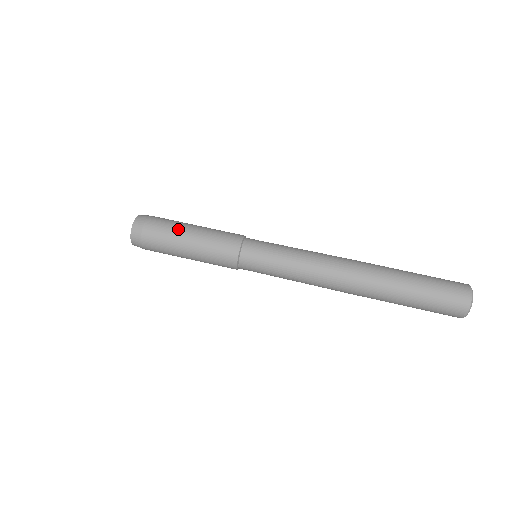
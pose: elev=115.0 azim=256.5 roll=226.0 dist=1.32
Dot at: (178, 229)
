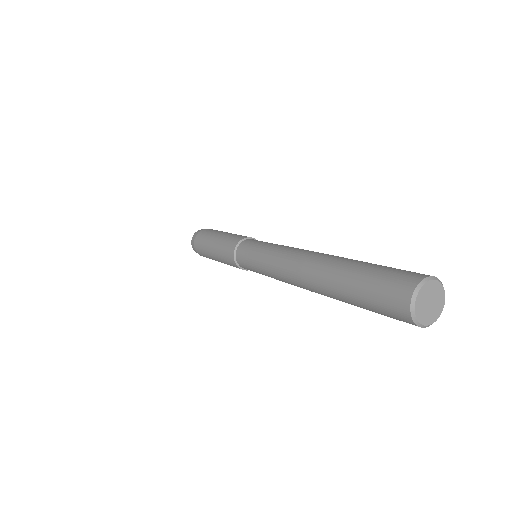
Dot at: occluded
